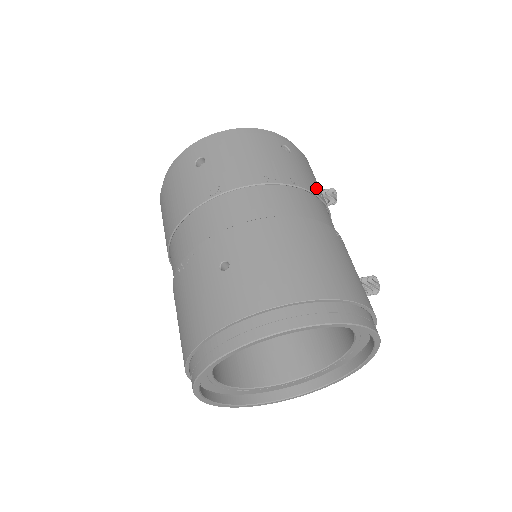
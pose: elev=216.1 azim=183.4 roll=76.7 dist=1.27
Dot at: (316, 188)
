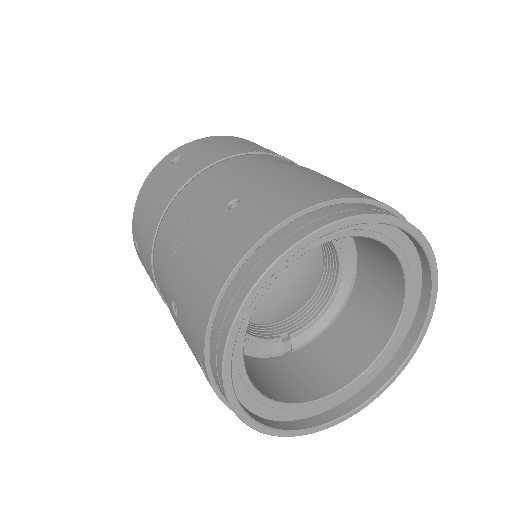
Dot at: occluded
